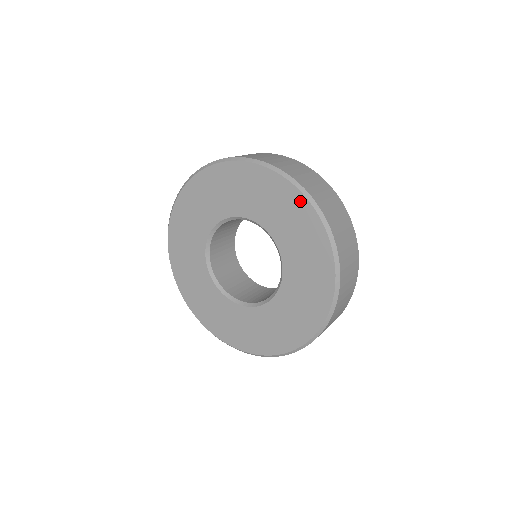
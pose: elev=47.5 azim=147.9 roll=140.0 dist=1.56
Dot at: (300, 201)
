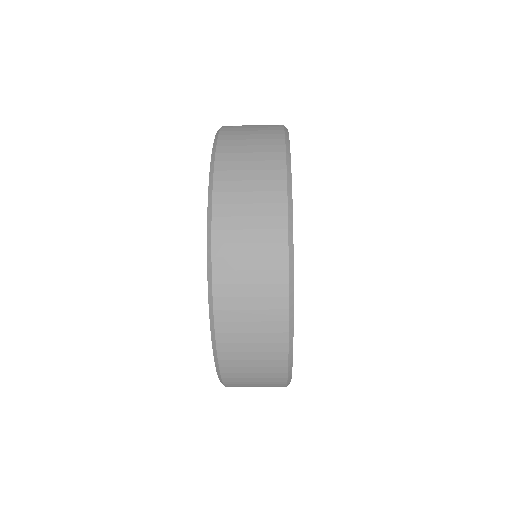
Dot at: occluded
